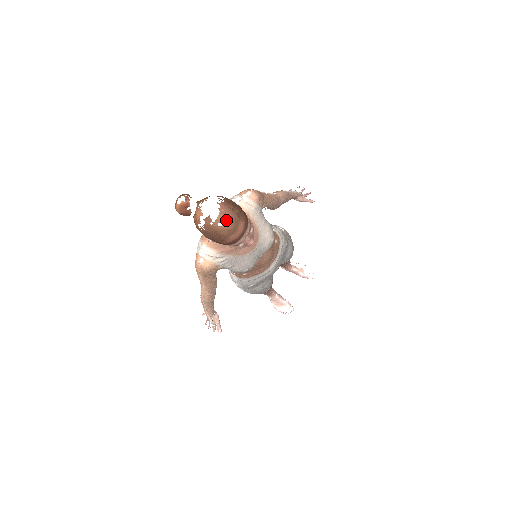
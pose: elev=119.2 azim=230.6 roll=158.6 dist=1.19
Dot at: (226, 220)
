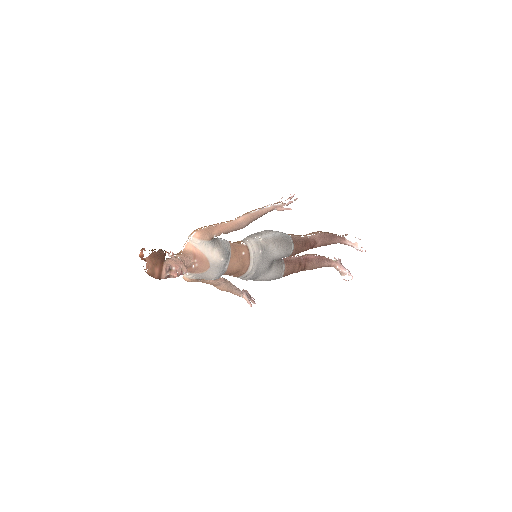
Dot at: (148, 269)
